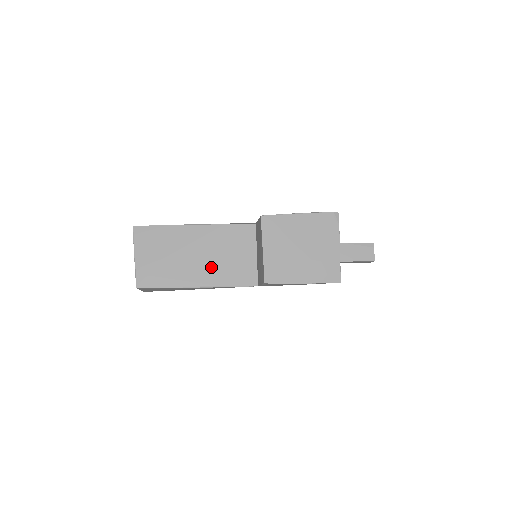
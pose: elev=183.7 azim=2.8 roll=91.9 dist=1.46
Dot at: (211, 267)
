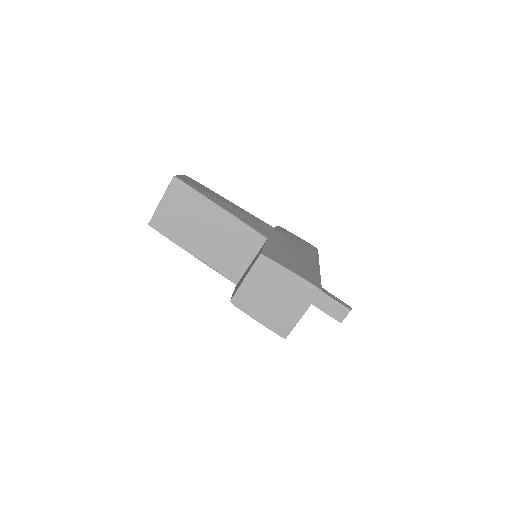
Dot at: (212, 248)
